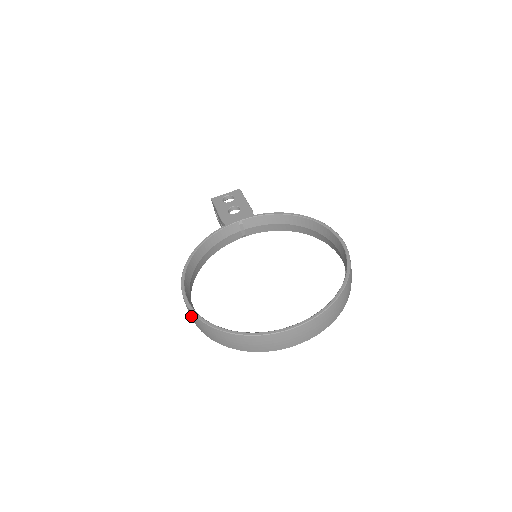
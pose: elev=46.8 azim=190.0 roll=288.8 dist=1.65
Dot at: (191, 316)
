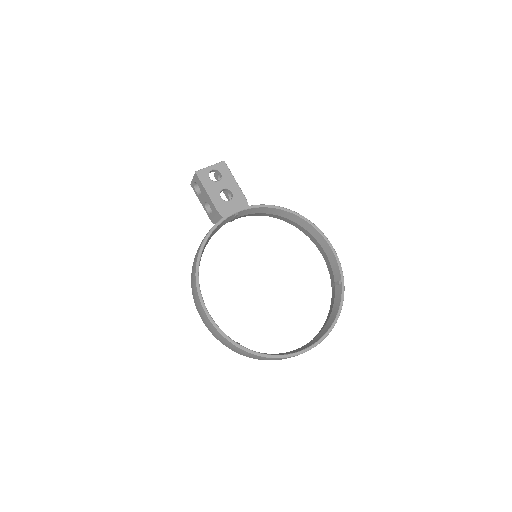
Dot at: (214, 332)
